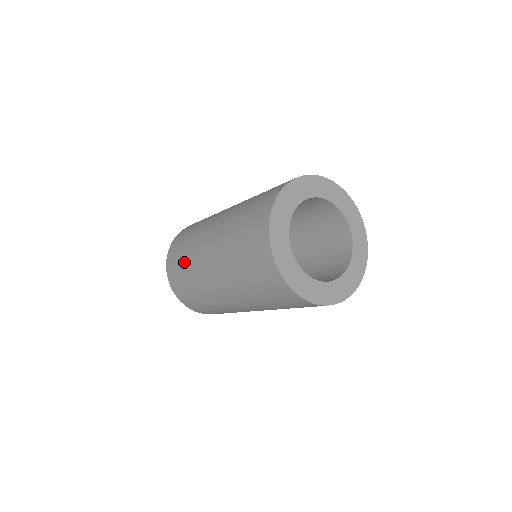
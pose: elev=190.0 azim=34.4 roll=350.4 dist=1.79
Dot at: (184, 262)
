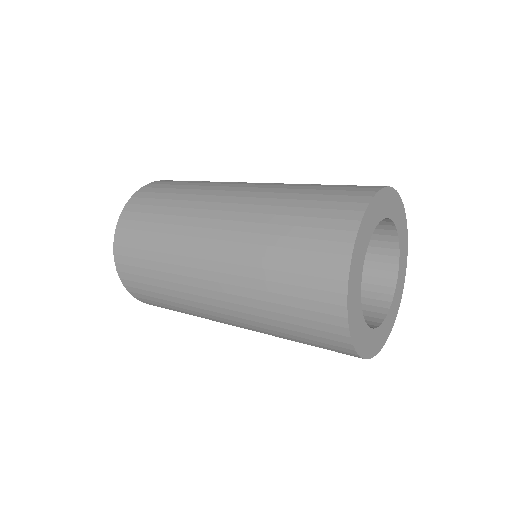
Dot at: (160, 287)
